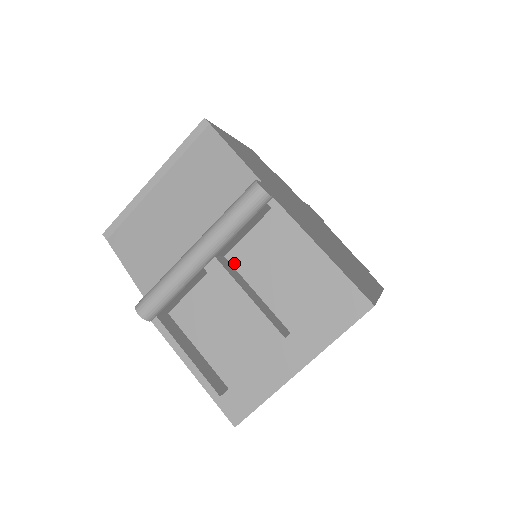
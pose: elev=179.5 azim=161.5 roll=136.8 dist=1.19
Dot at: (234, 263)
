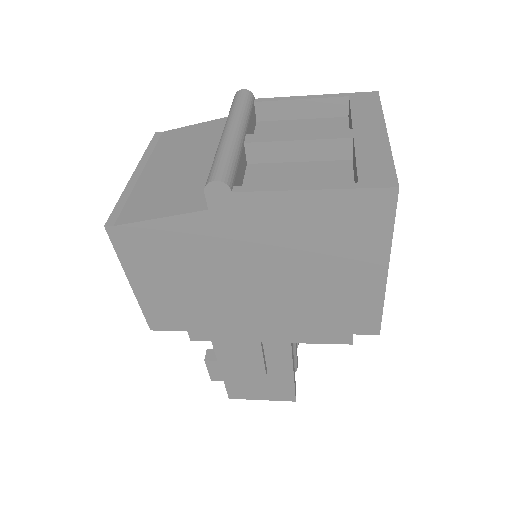
Dot at: occluded
